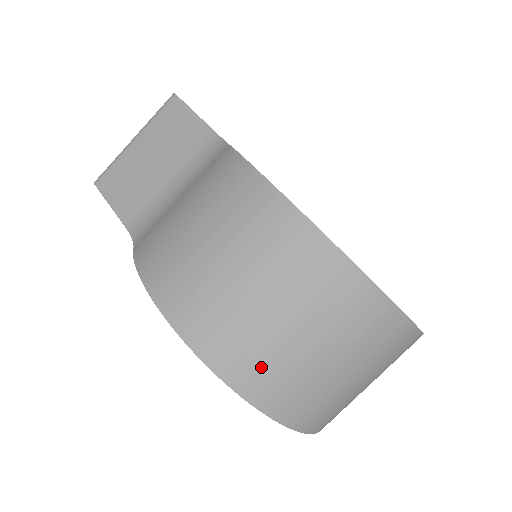
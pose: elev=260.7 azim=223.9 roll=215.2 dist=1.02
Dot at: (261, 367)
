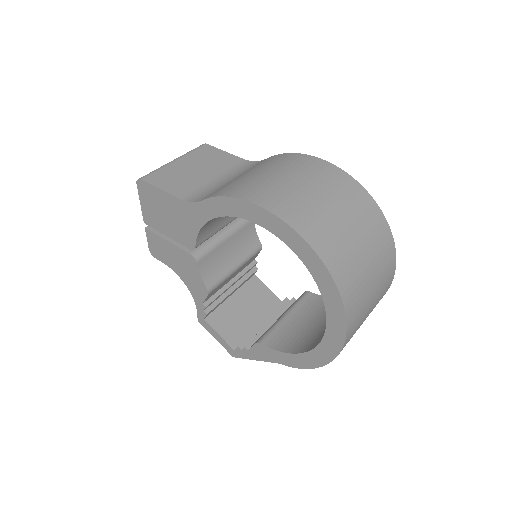
Dot at: (334, 245)
